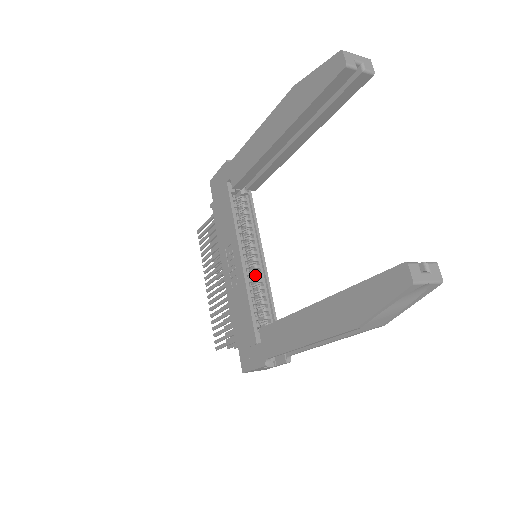
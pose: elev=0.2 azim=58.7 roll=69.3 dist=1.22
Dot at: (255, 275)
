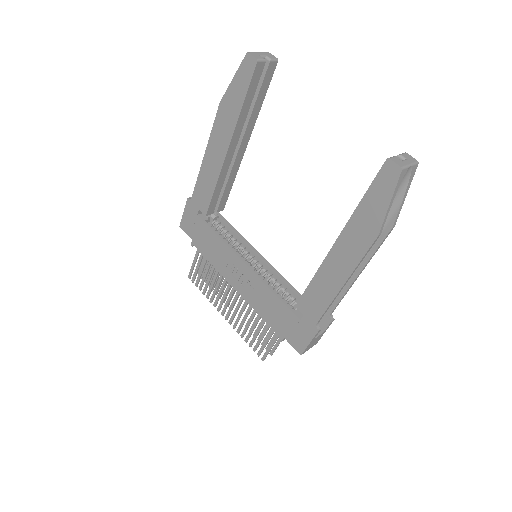
Dot at: (263, 272)
